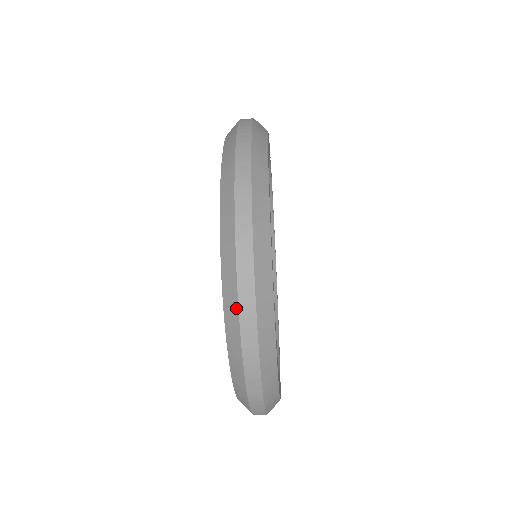
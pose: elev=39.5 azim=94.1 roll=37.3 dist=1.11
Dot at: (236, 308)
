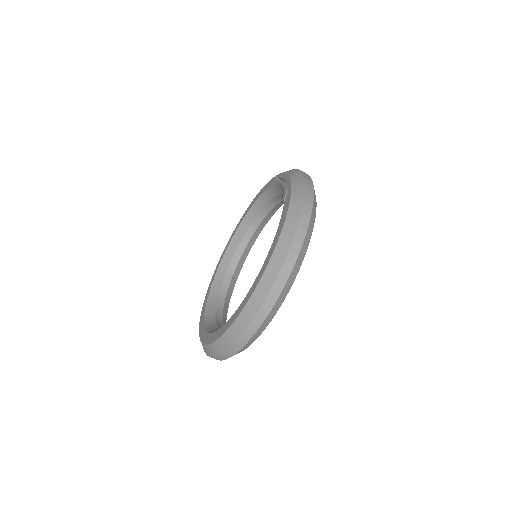
Dot at: (252, 317)
